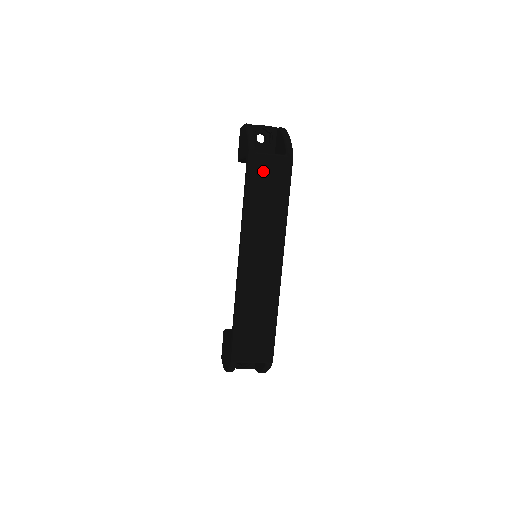
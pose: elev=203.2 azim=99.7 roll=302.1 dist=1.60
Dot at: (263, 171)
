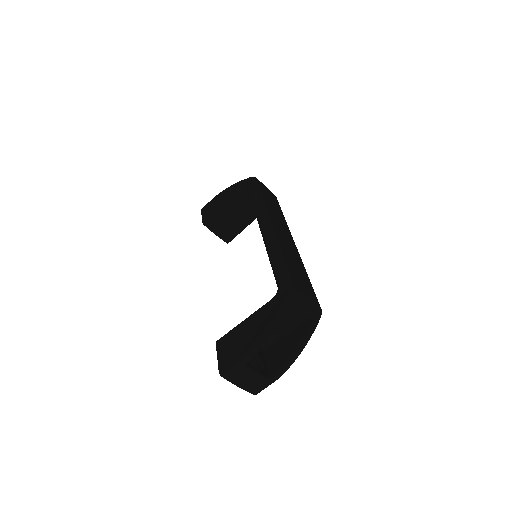
Dot at: (265, 189)
